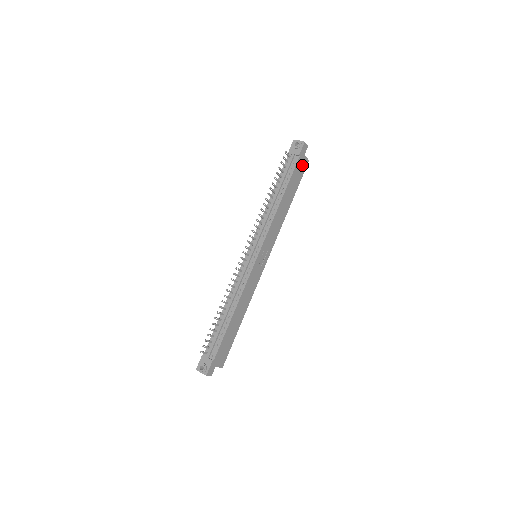
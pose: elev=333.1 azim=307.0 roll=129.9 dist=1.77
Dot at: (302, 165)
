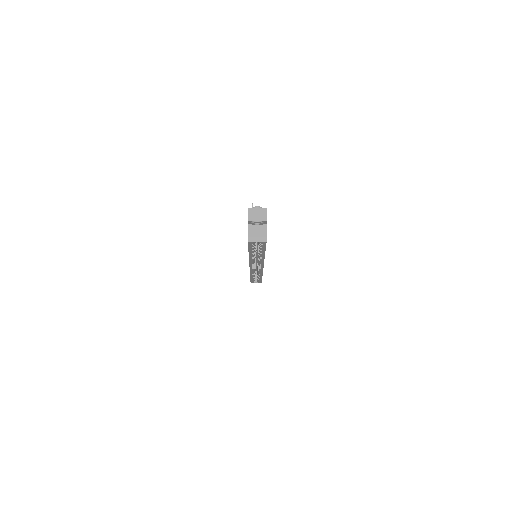
Dot at: occluded
